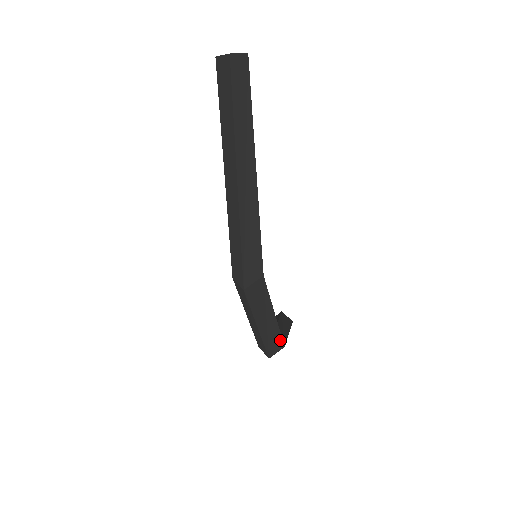
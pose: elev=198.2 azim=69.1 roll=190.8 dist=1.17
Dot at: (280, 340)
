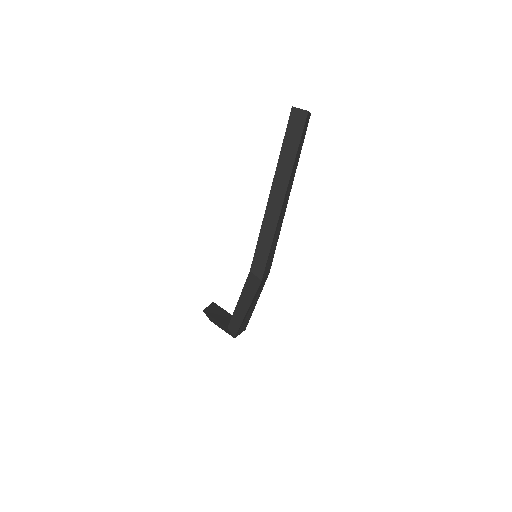
Dot at: (247, 324)
